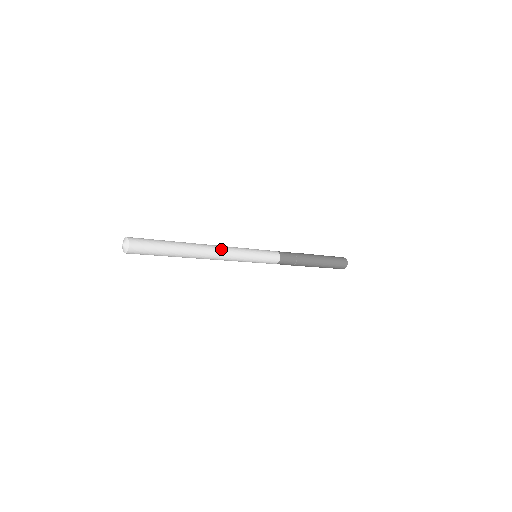
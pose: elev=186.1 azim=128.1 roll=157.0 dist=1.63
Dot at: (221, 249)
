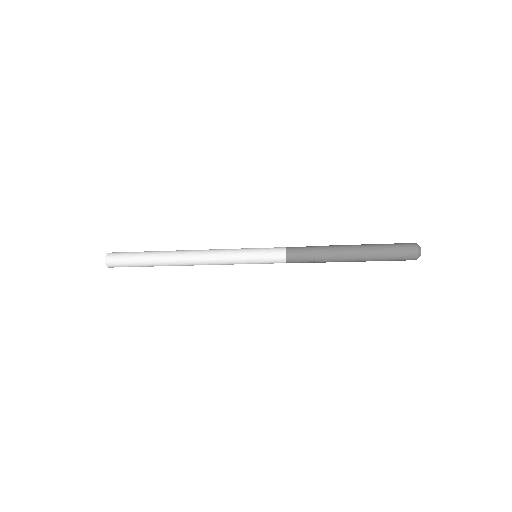
Dot at: (203, 250)
